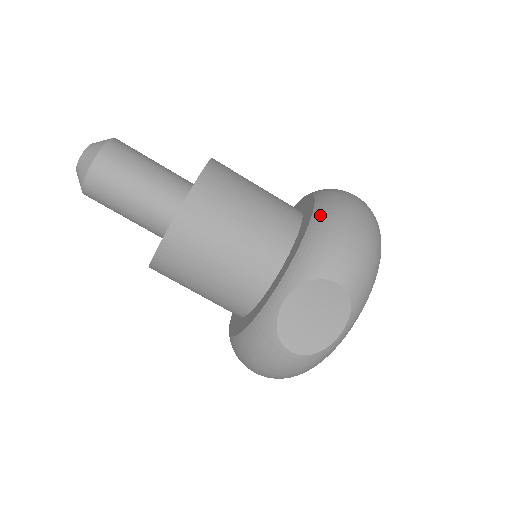
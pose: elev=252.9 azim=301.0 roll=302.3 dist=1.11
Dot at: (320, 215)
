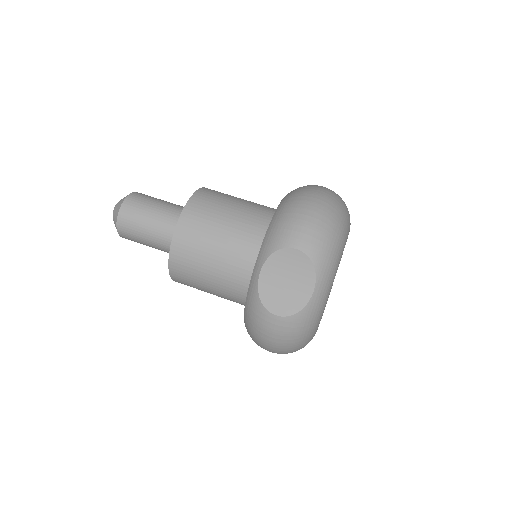
Dot at: (282, 204)
